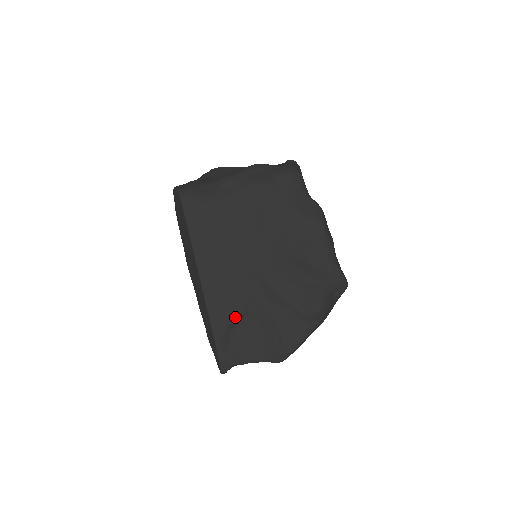
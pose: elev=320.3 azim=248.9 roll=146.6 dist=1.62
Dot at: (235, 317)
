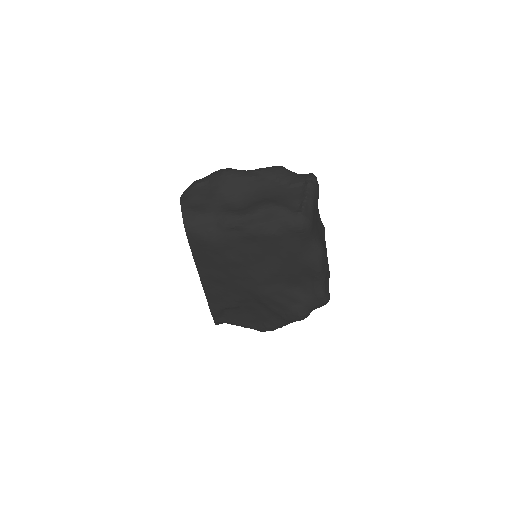
Dot at: (229, 307)
